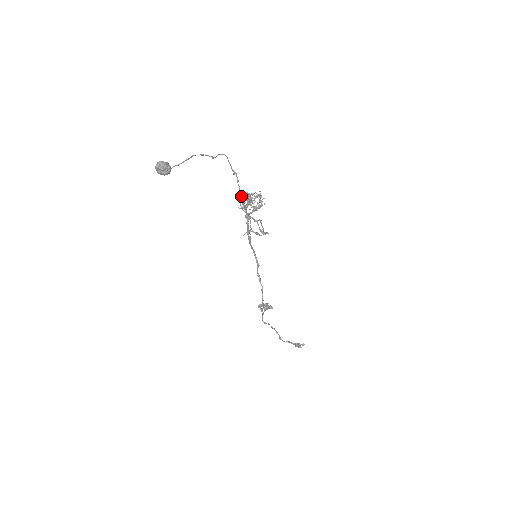
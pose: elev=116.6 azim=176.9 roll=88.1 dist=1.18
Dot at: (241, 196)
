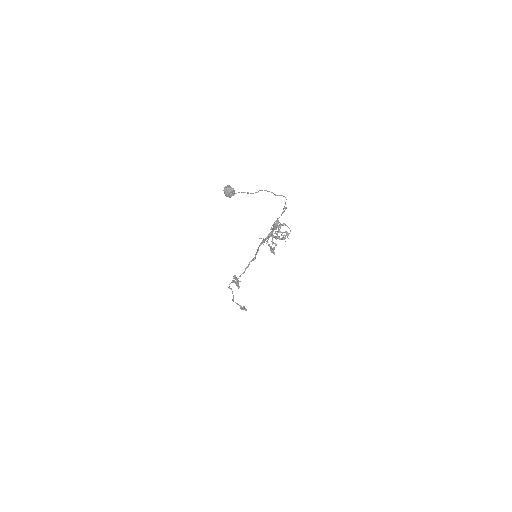
Dot at: (276, 223)
